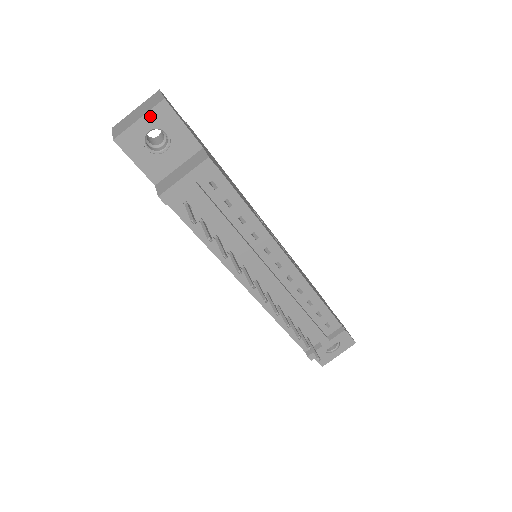
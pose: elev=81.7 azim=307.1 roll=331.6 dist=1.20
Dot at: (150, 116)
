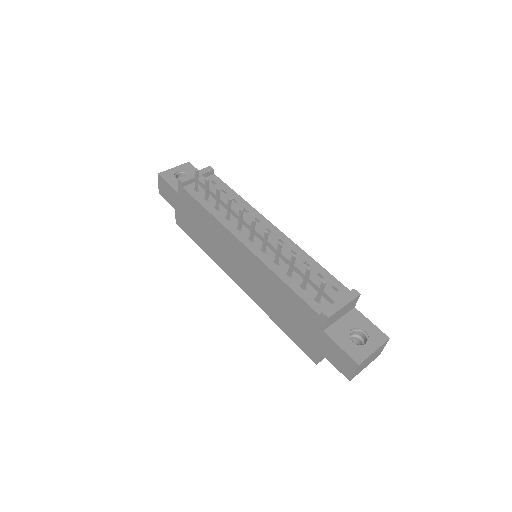
Dot at: (180, 167)
